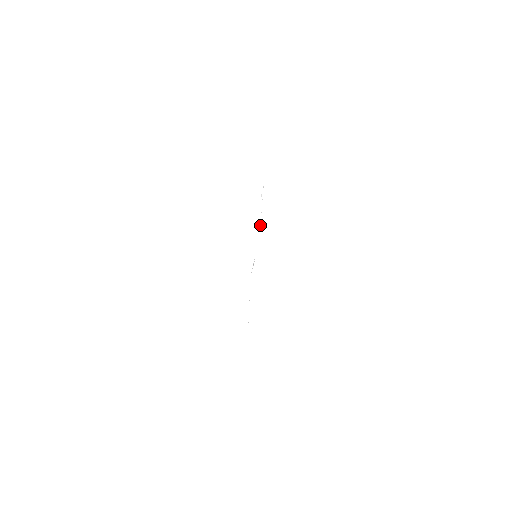
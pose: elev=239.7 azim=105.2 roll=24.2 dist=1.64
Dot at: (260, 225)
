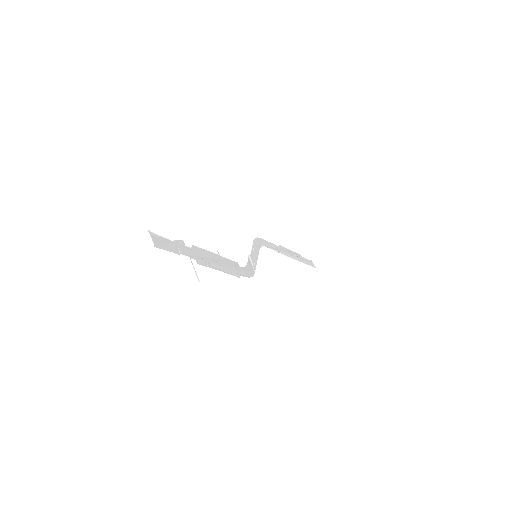
Dot at: occluded
